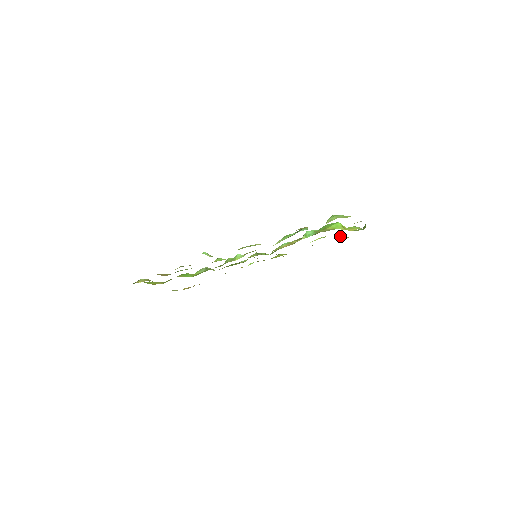
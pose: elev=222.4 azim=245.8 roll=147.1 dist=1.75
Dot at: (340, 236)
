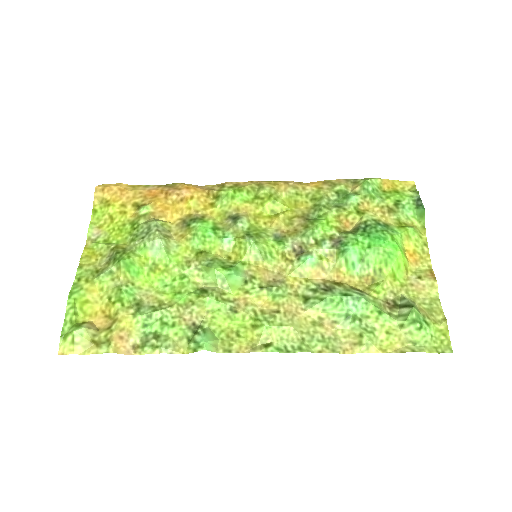
Dot at: (373, 181)
